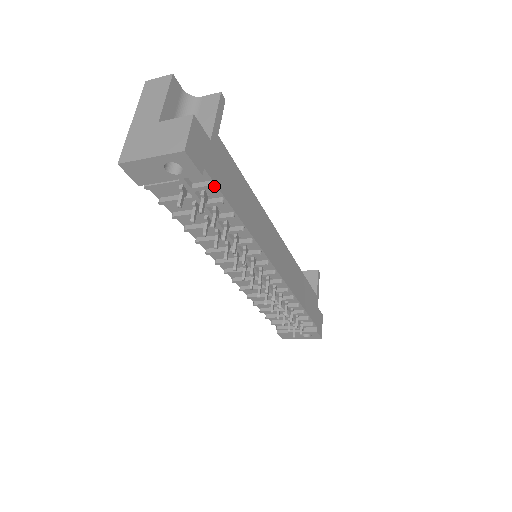
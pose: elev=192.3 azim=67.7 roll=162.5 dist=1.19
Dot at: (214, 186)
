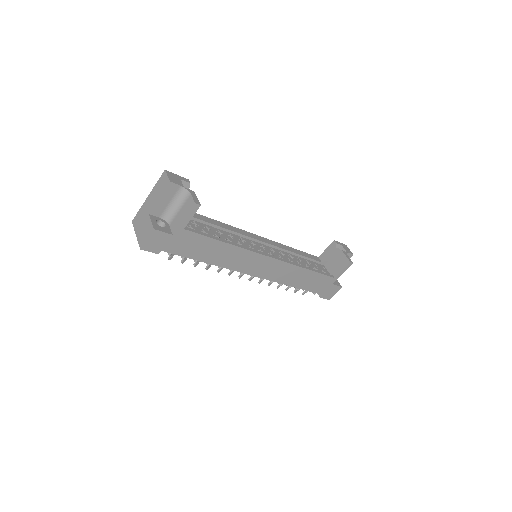
Dot at: (175, 253)
